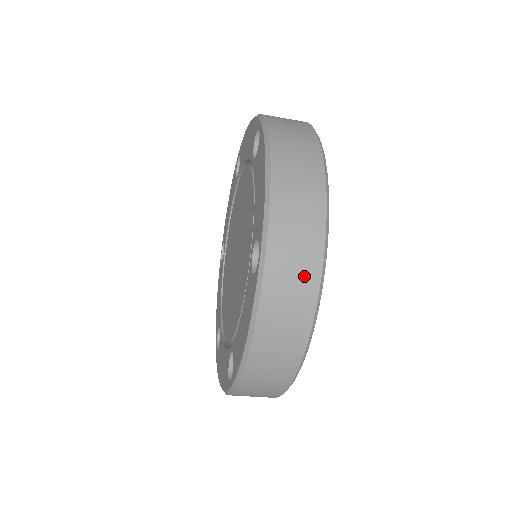
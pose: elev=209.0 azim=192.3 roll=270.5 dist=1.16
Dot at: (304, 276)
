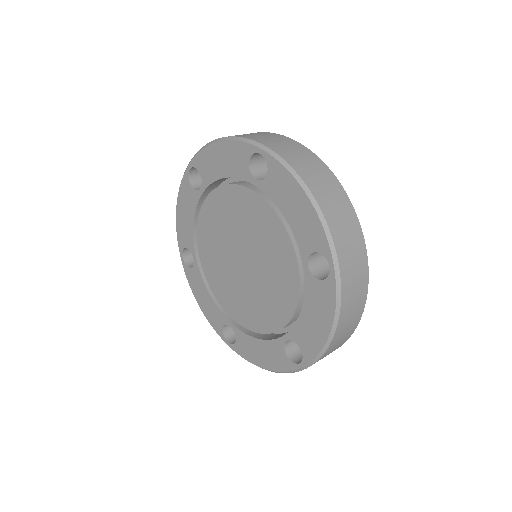
Dot at: (360, 267)
